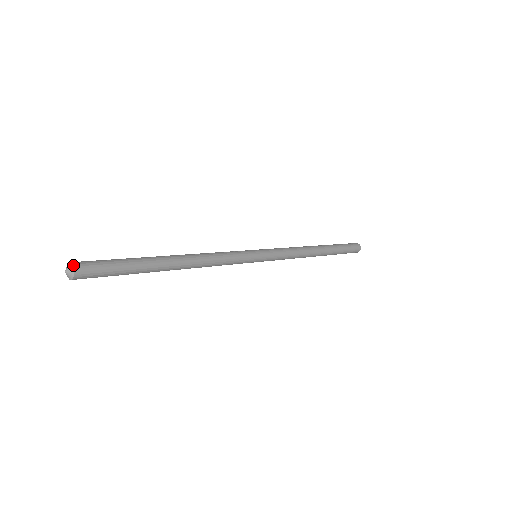
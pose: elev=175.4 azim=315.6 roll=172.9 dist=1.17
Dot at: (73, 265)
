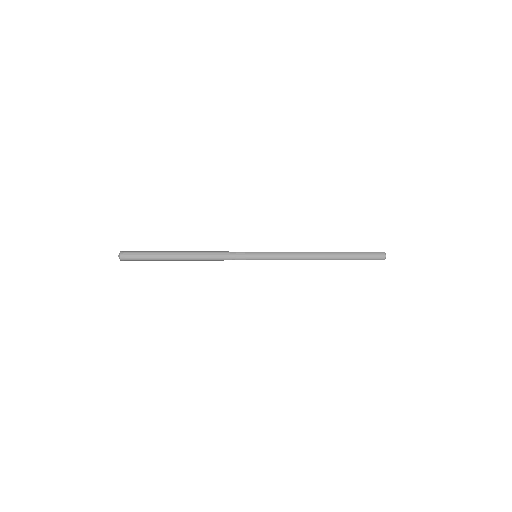
Dot at: (121, 251)
